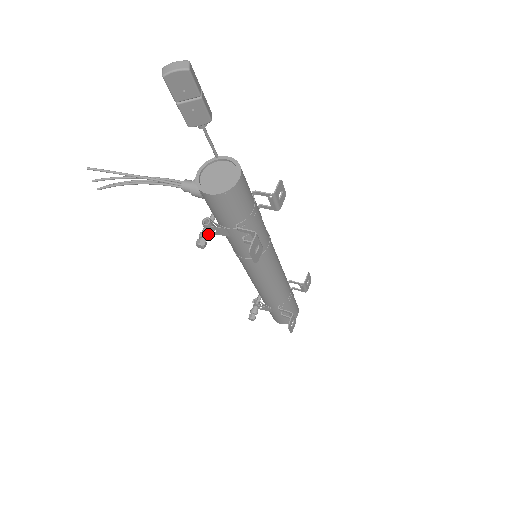
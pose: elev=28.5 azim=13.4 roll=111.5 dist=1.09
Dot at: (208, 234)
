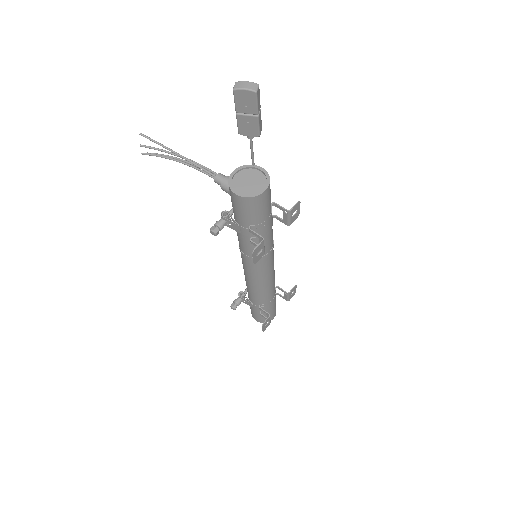
Dot at: (223, 225)
